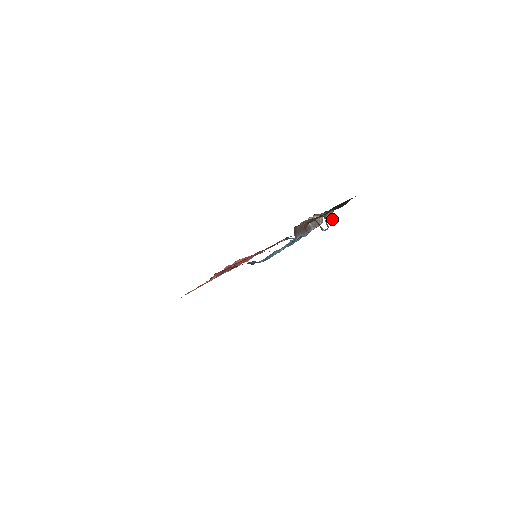
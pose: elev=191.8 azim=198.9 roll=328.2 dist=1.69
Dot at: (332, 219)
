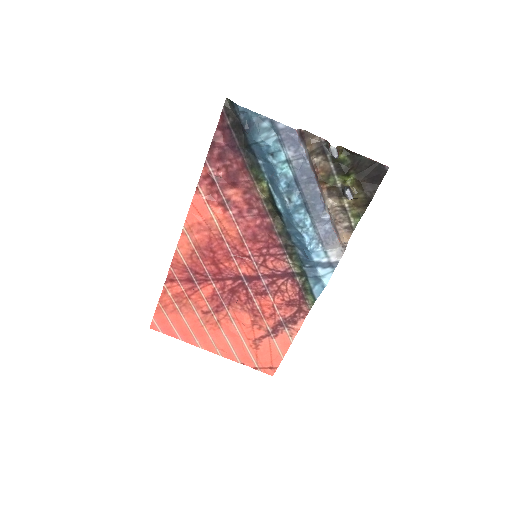
Dot at: (350, 190)
